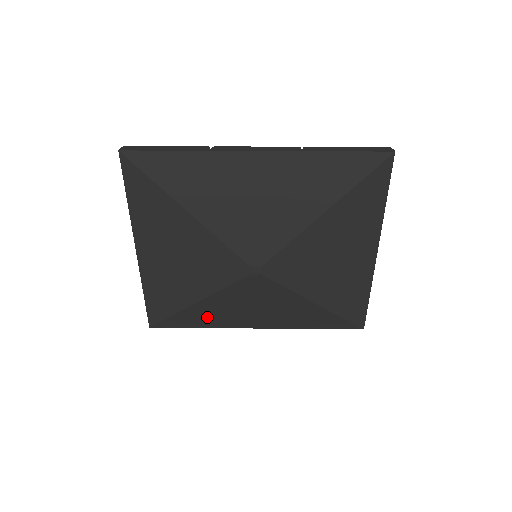
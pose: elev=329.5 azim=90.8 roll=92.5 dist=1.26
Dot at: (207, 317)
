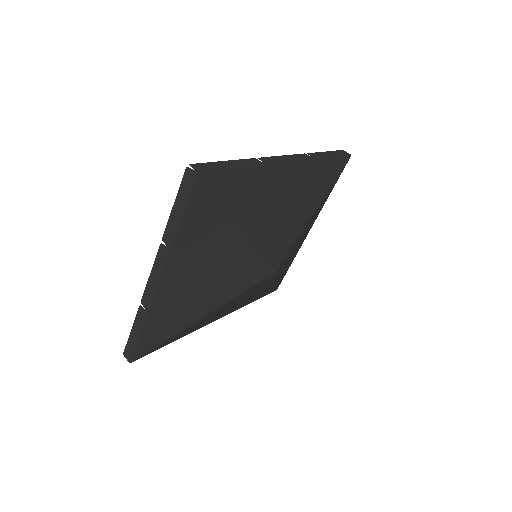
Dot at: (194, 327)
